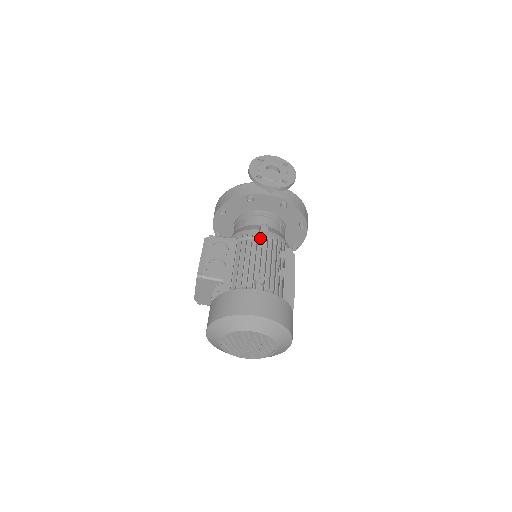
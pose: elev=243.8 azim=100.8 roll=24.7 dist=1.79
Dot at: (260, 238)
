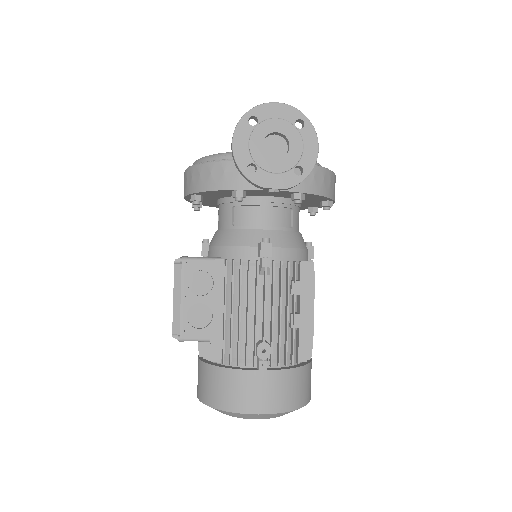
Dot at: (260, 269)
